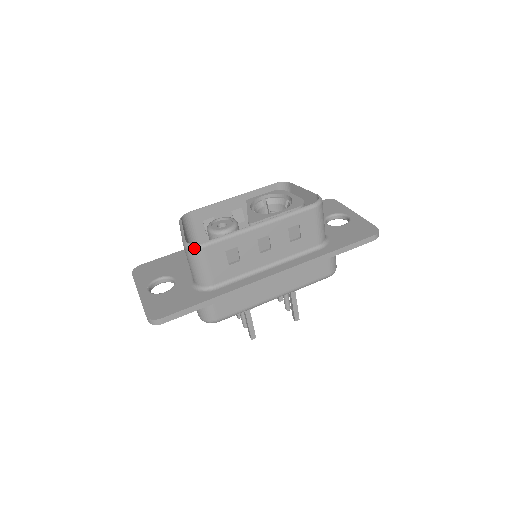
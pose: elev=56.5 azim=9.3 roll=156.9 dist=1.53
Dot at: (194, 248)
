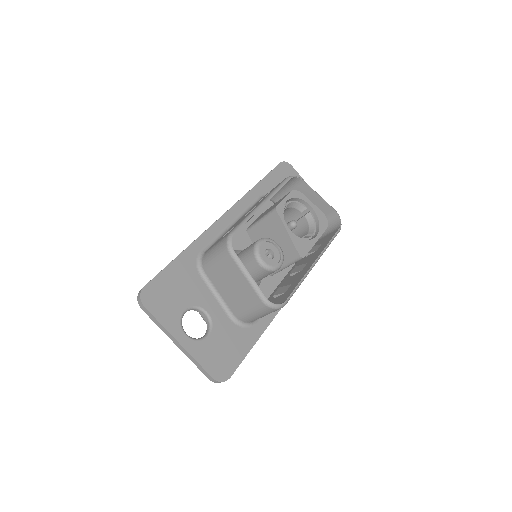
Dot at: occluded
